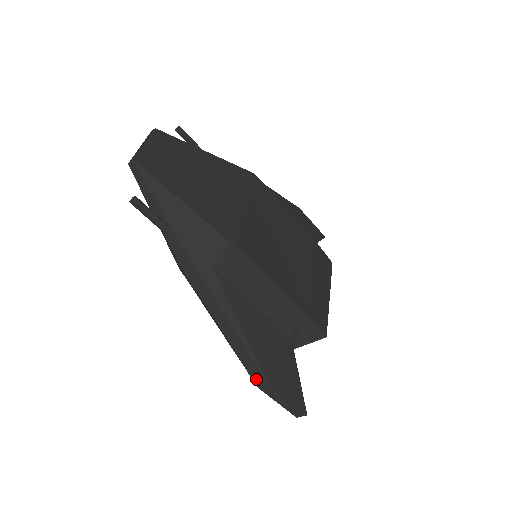
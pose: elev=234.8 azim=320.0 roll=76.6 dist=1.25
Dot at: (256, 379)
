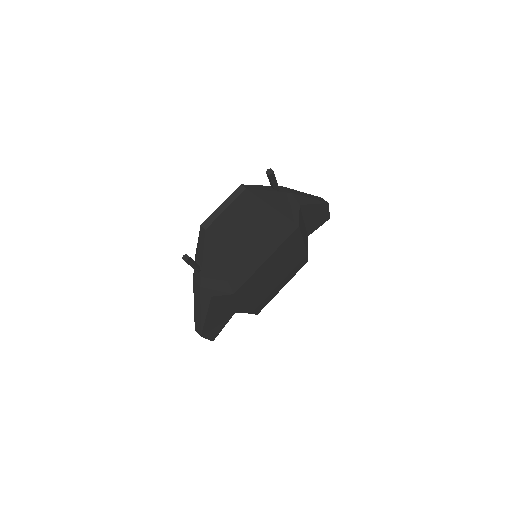
Dot at: (196, 329)
